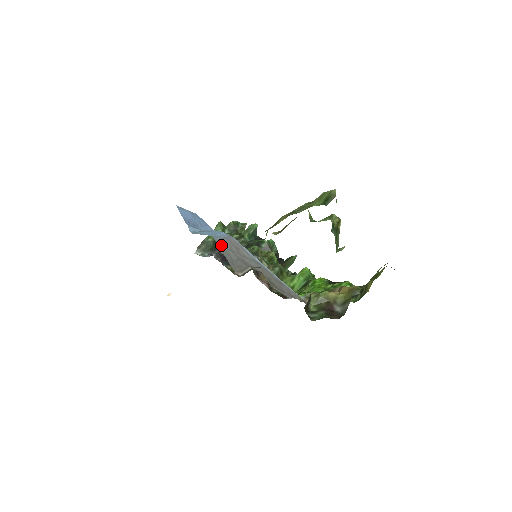
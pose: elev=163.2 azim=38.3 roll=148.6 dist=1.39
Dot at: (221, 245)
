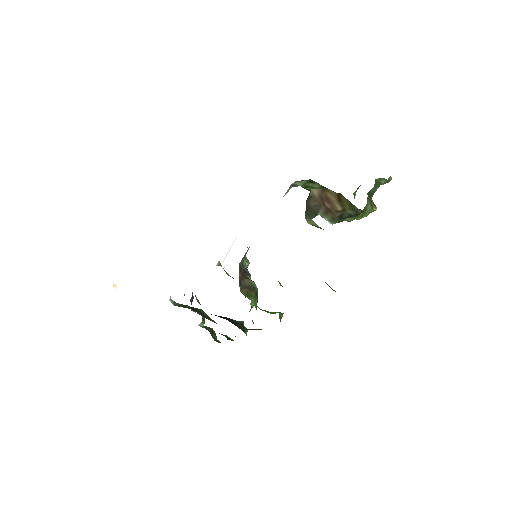
Dot at: occluded
